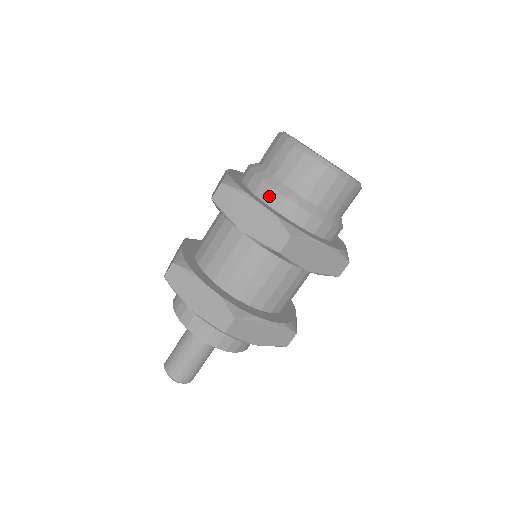
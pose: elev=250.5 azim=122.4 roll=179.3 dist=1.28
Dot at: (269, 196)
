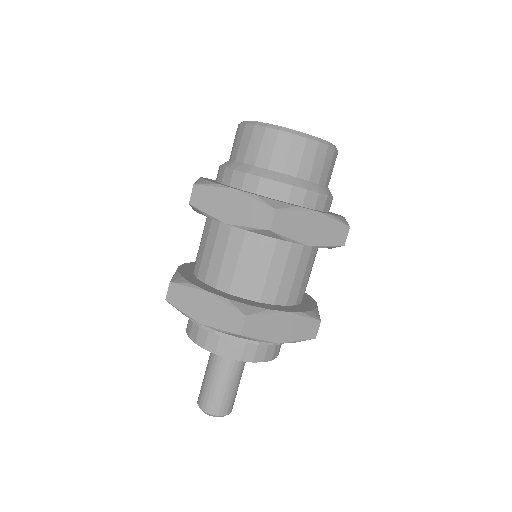
Dot at: (244, 182)
